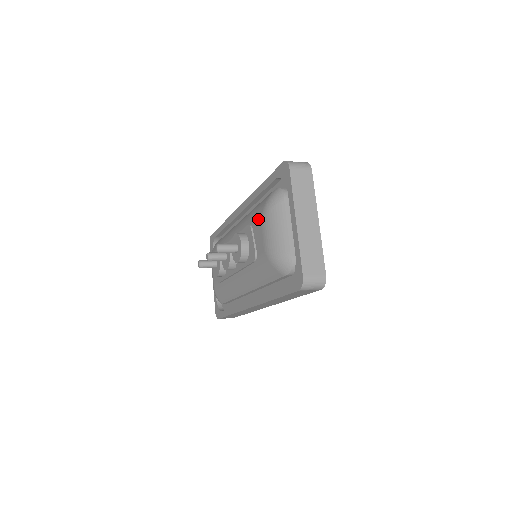
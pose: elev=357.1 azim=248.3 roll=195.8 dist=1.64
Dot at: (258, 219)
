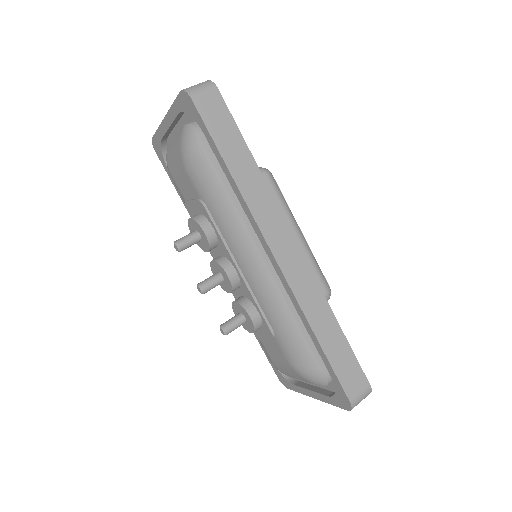
Dot at: (286, 356)
